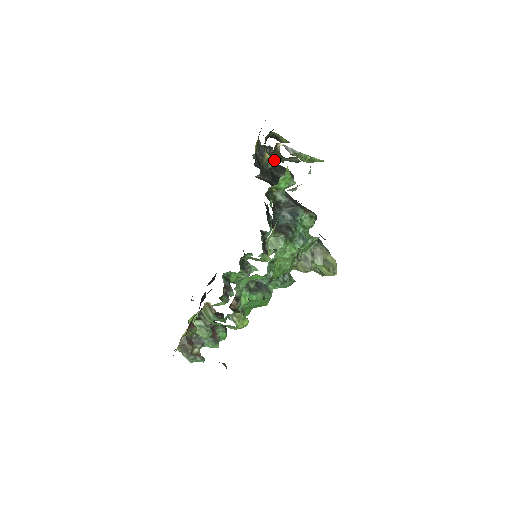
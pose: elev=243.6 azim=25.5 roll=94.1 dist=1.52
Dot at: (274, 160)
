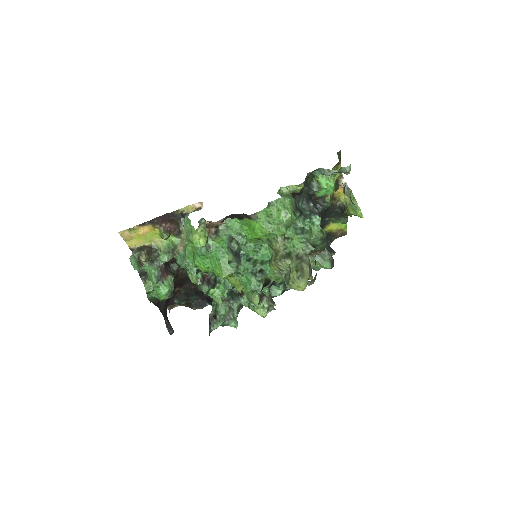
Dot at: occluded
